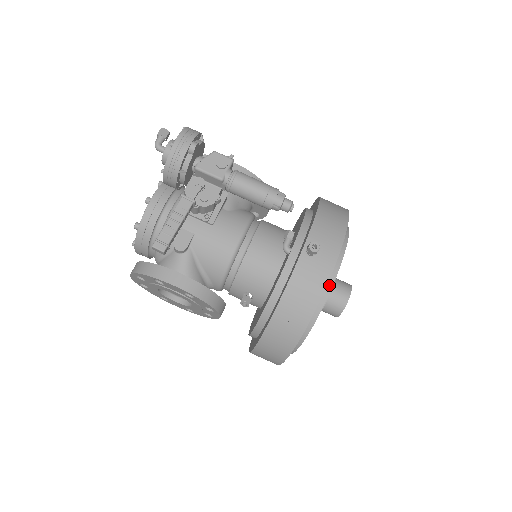
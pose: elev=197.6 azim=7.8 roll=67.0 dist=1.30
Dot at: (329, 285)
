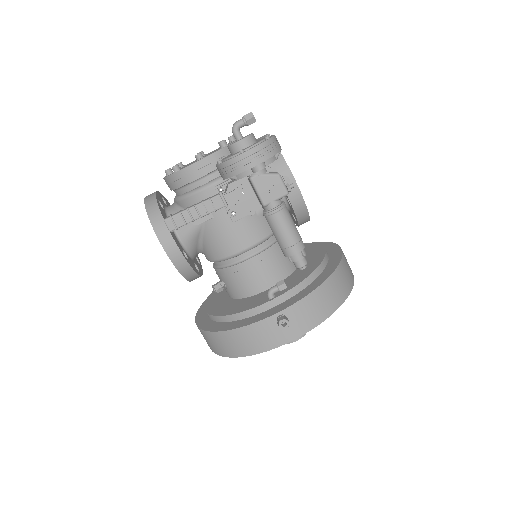
Dot at: occluded
